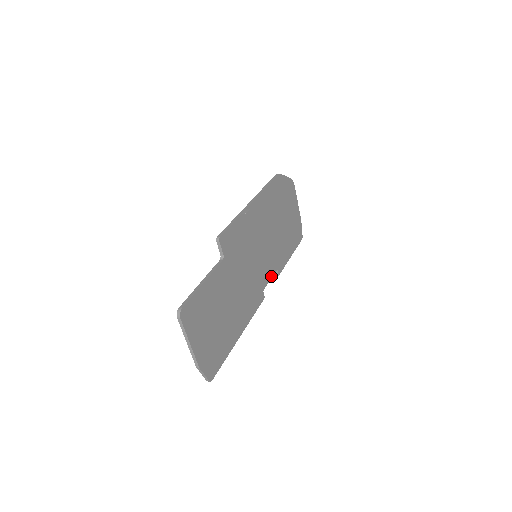
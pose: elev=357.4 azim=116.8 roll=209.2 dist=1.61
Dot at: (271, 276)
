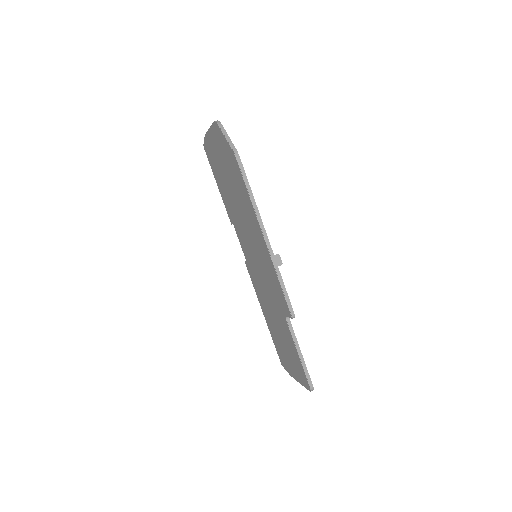
Dot at: occluded
